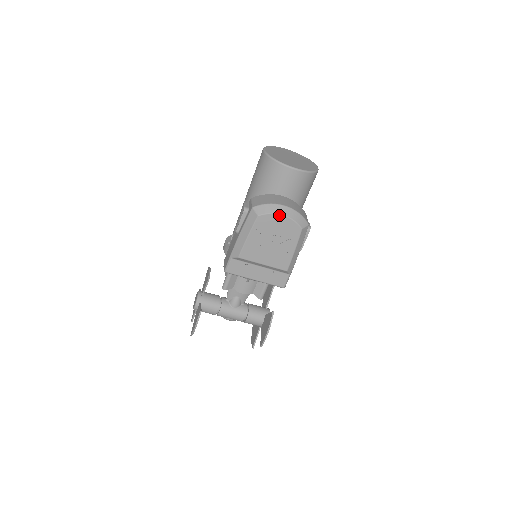
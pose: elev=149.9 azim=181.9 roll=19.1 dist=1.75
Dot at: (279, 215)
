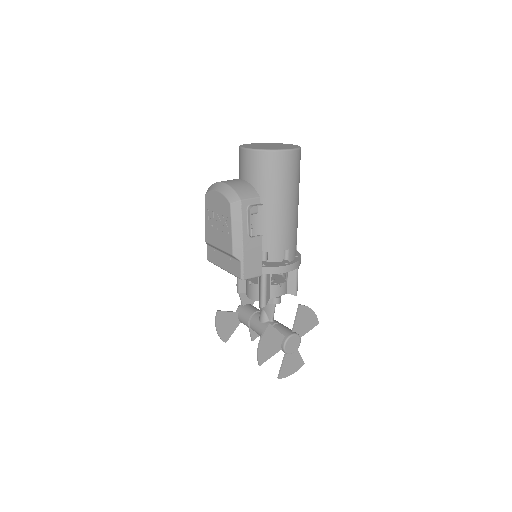
Dot at: (215, 191)
